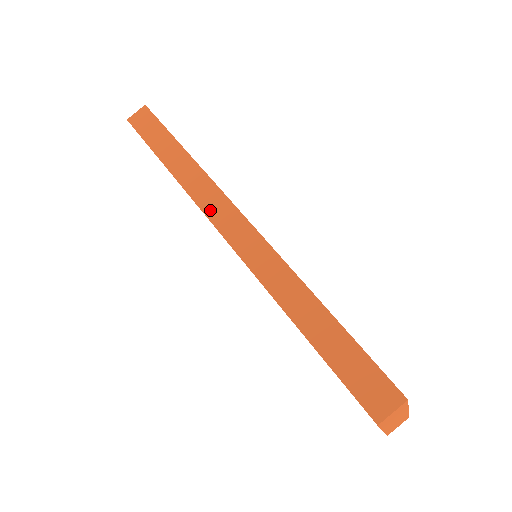
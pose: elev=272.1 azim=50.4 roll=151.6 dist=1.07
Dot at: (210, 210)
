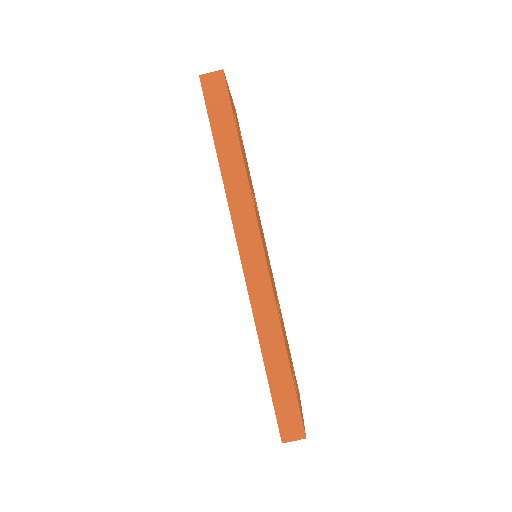
Dot at: (241, 233)
